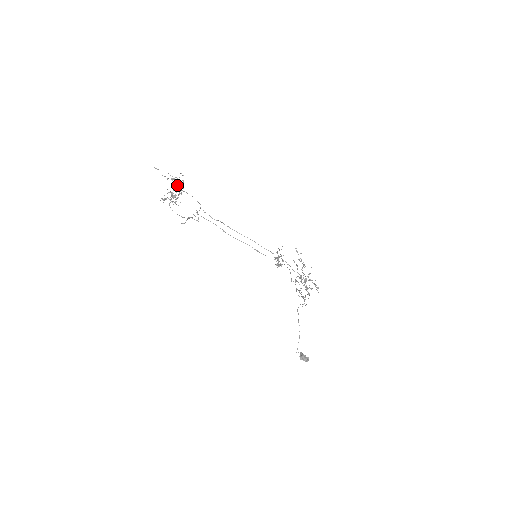
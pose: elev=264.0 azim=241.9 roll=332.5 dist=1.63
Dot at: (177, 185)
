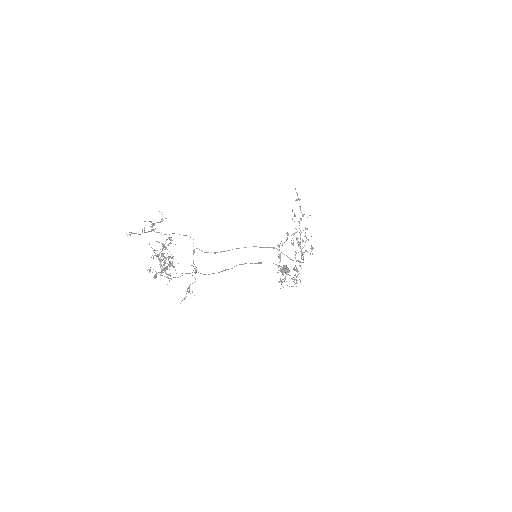
Dot at: (164, 247)
